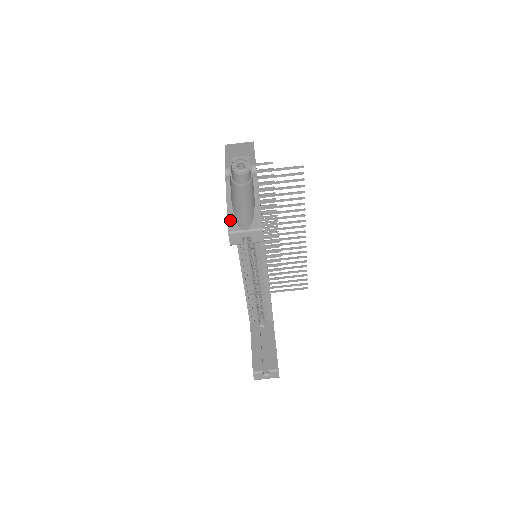
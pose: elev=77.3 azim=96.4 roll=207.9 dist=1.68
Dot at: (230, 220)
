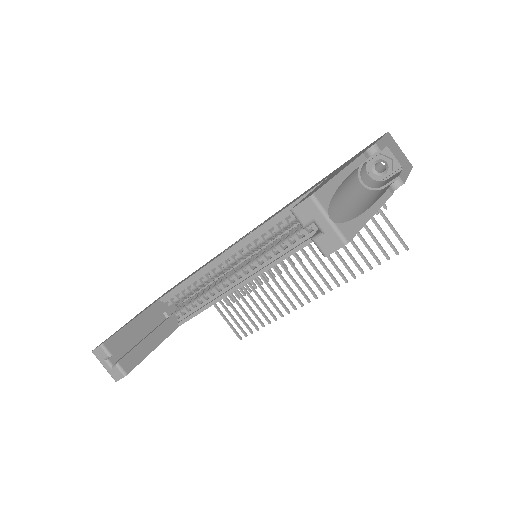
Dot at: (328, 188)
